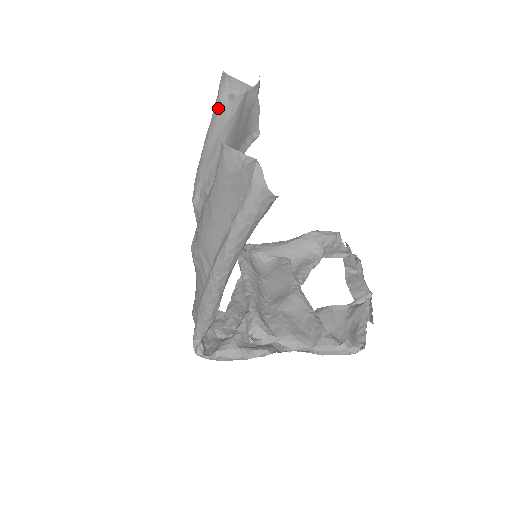
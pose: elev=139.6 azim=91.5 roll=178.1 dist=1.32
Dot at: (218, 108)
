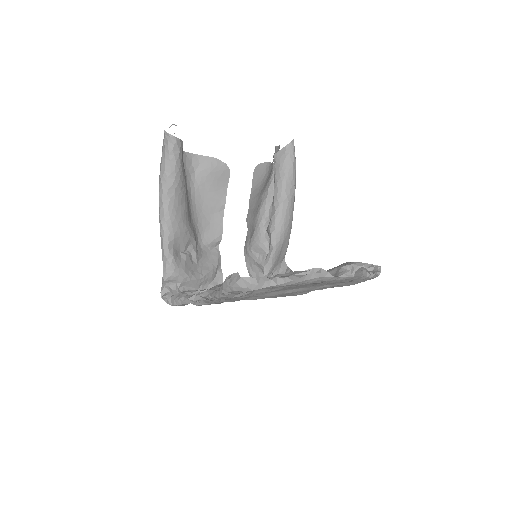
Dot at: occluded
